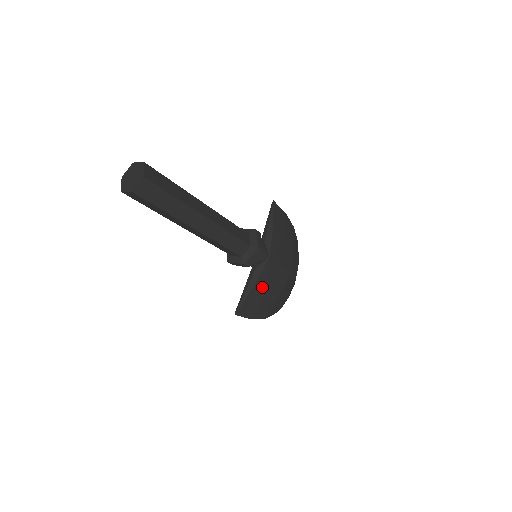
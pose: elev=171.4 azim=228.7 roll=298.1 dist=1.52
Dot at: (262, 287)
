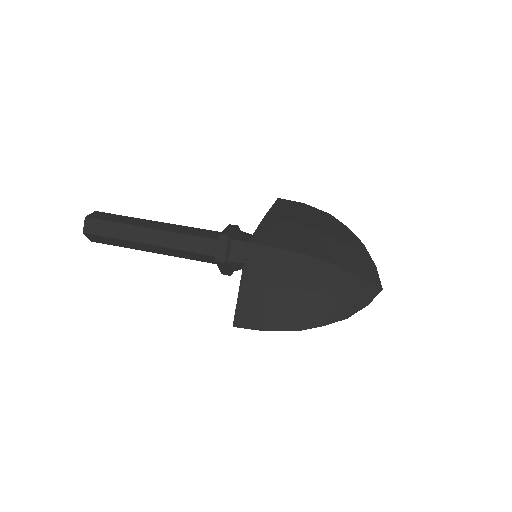
Dot at: (255, 281)
